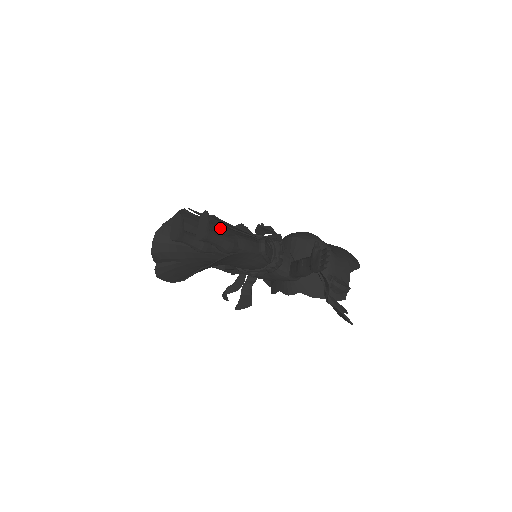
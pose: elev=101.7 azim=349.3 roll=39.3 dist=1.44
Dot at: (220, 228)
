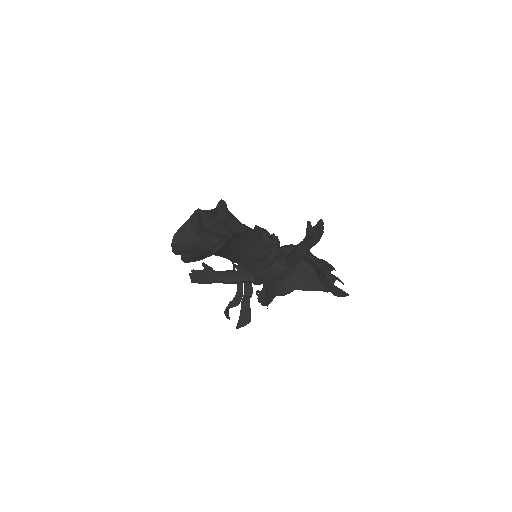
Dot at: (226, 229)
